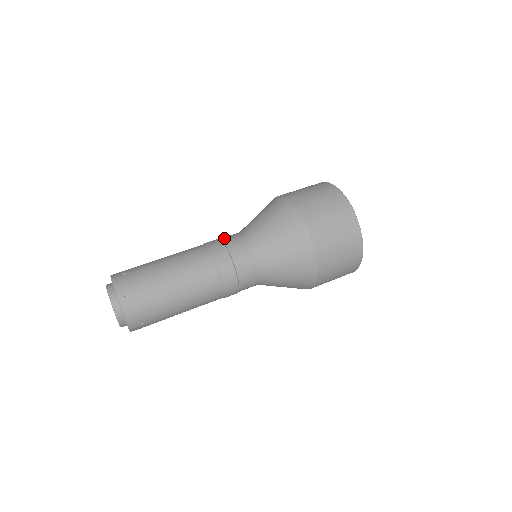
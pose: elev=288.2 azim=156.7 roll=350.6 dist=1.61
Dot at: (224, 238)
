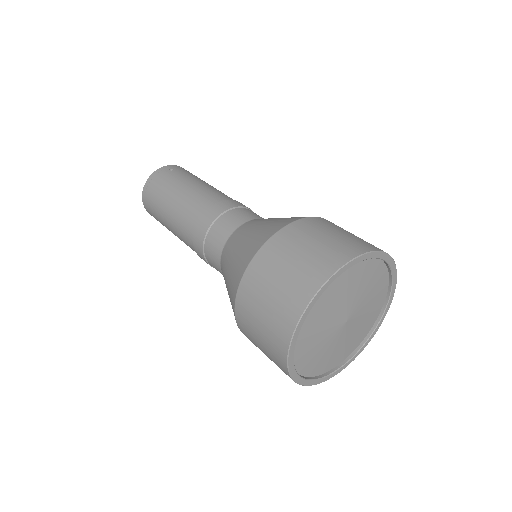
Dot at: (240, 209)
